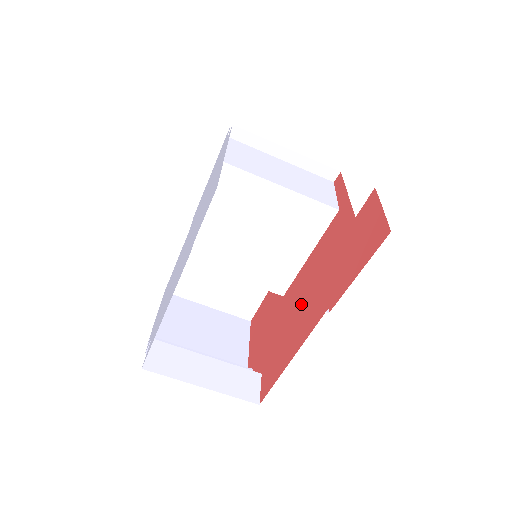
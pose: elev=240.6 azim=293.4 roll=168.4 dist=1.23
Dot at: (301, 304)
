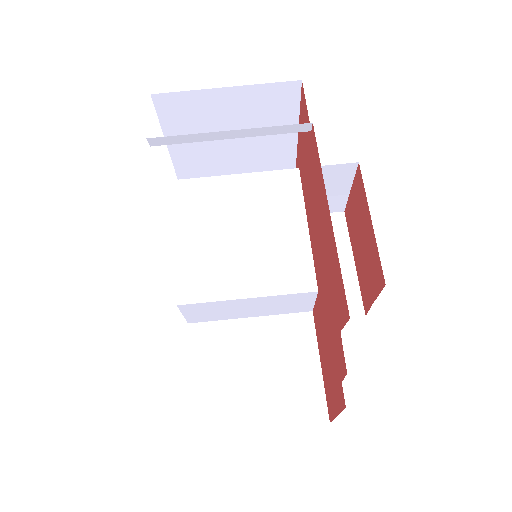
Dot at: (316, 218)
